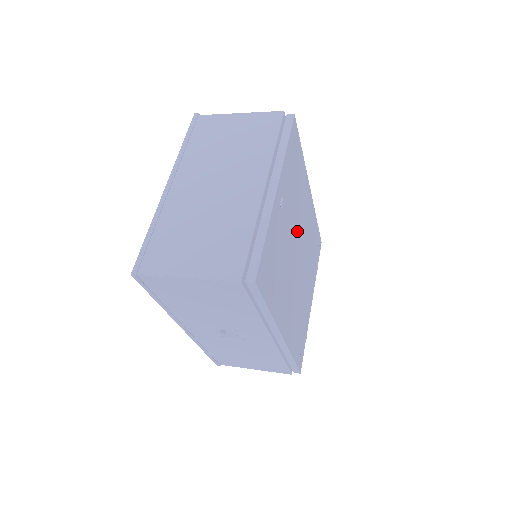
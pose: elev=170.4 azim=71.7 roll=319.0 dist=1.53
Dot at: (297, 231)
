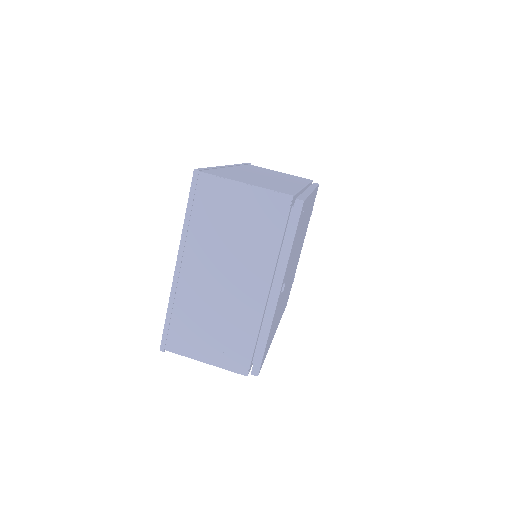
Dot at: occluded
